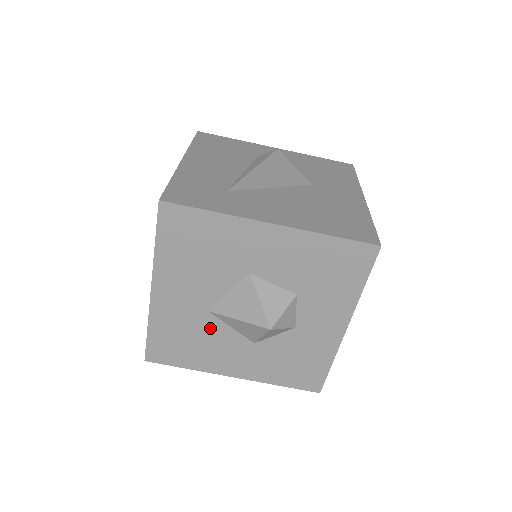
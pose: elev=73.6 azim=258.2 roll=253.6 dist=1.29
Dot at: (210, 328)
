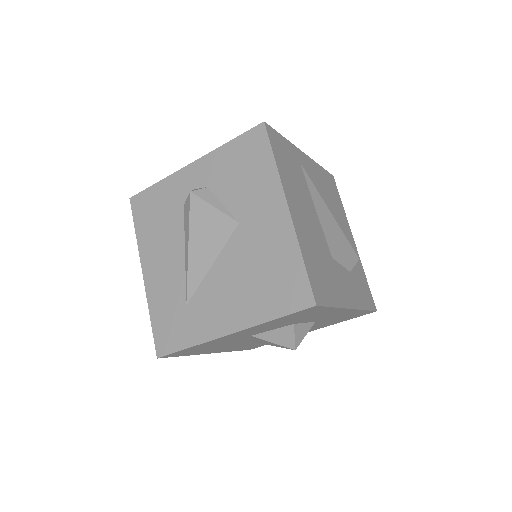
Dot at: occluded
